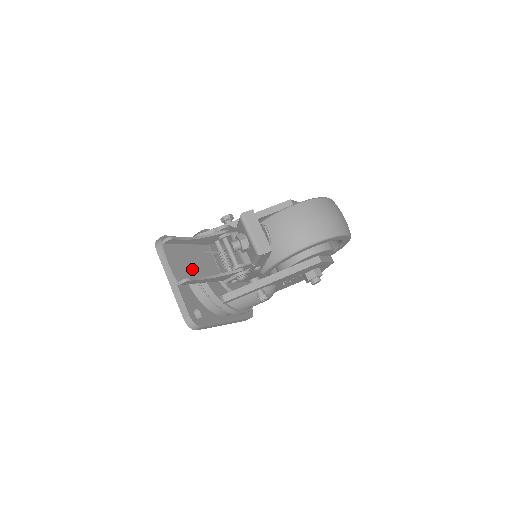
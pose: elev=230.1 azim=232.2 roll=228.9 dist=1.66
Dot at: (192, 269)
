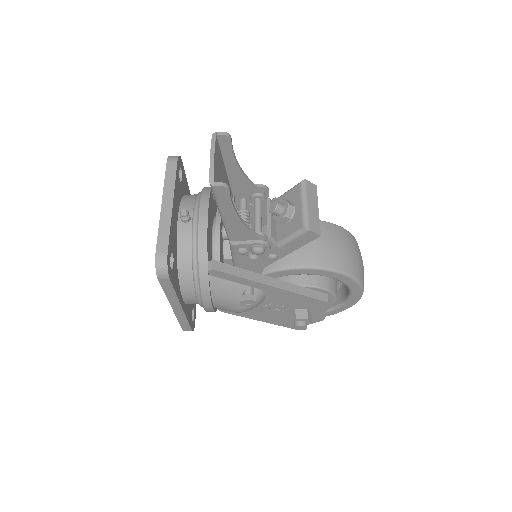
Dot at: occluded
